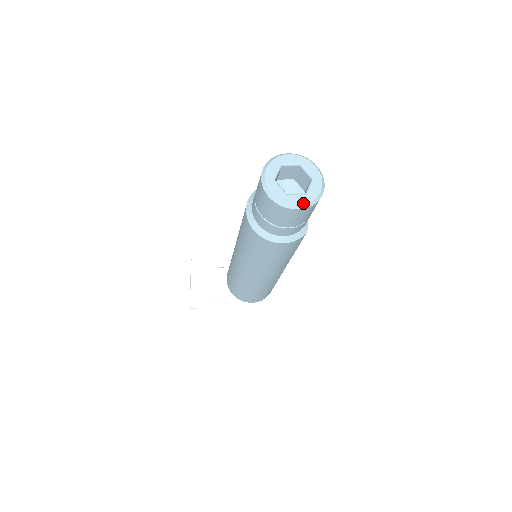
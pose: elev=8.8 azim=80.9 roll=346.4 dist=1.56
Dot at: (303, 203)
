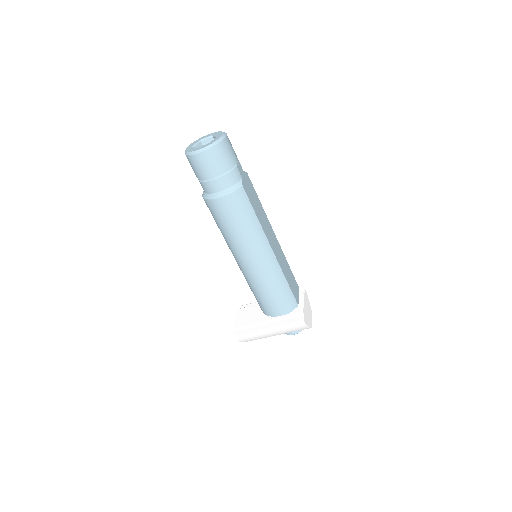
Dot at: (205, 147)
